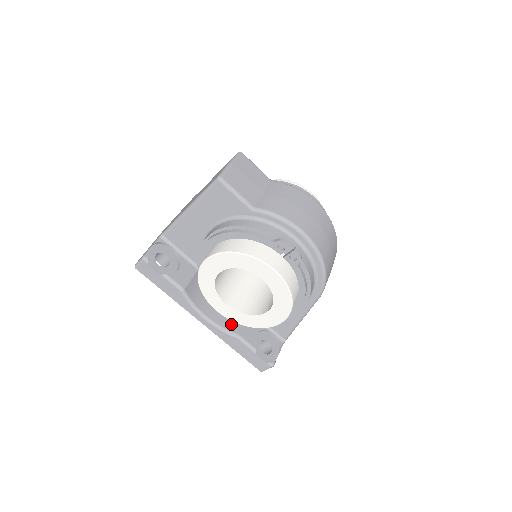
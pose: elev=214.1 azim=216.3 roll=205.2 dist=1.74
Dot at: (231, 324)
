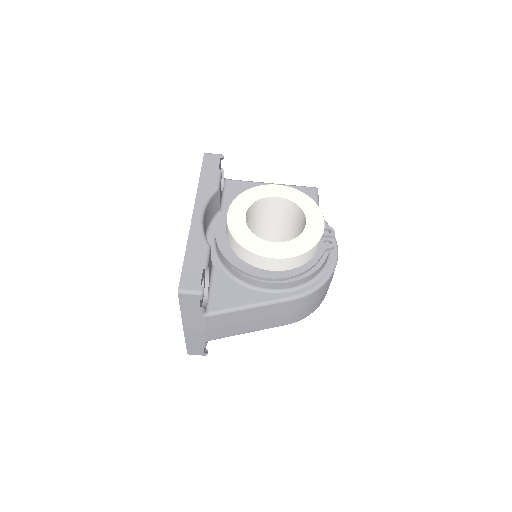
Dot at: occluded
